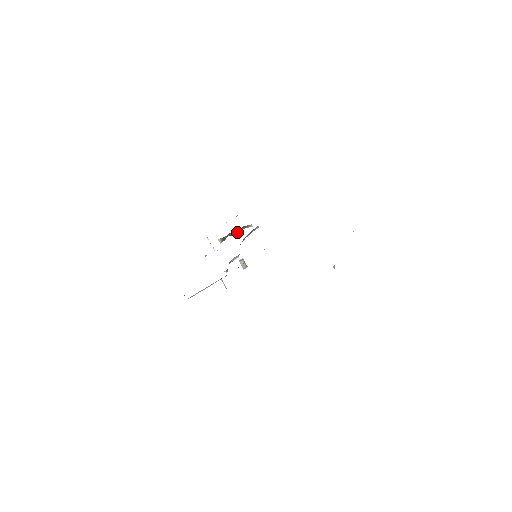
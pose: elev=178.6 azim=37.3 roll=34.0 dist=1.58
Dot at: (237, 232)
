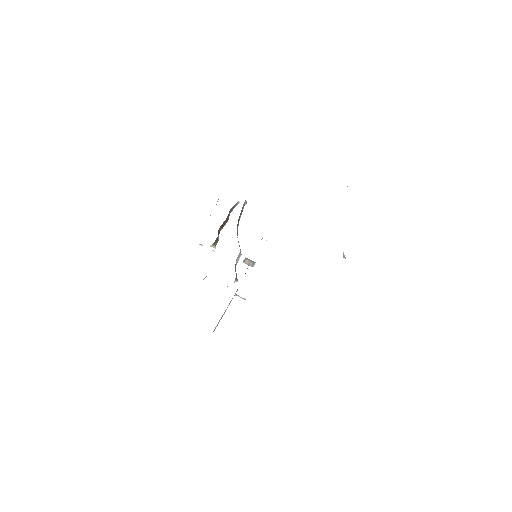
Dot at: (227, 219)
